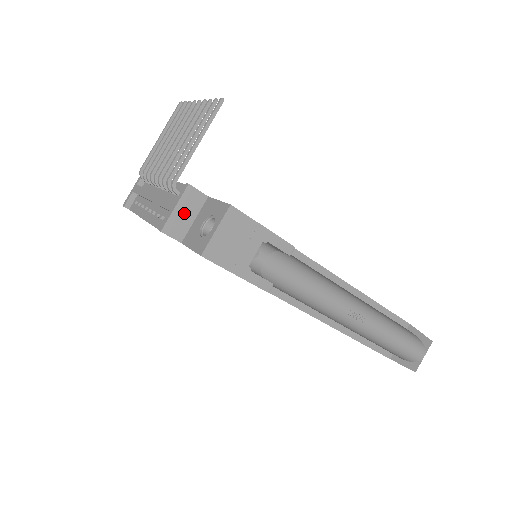
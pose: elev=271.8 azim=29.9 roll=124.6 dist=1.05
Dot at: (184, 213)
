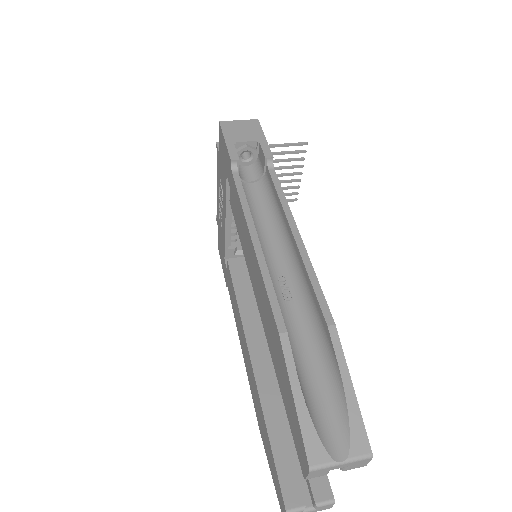
Dot at: occluded
